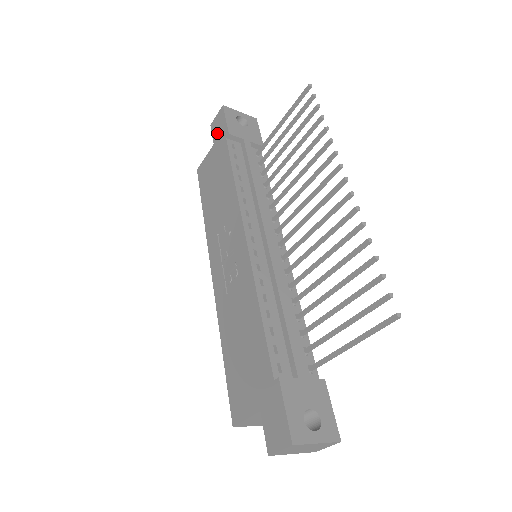
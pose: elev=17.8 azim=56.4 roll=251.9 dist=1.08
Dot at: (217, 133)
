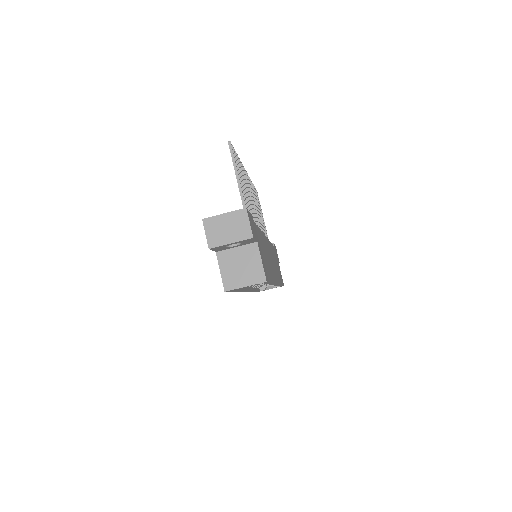
Dot at: occluded
